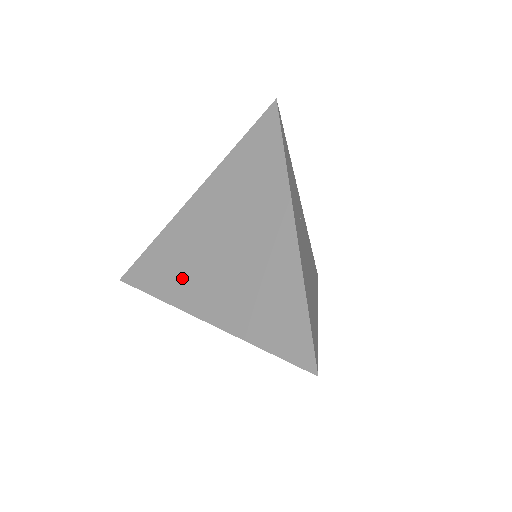
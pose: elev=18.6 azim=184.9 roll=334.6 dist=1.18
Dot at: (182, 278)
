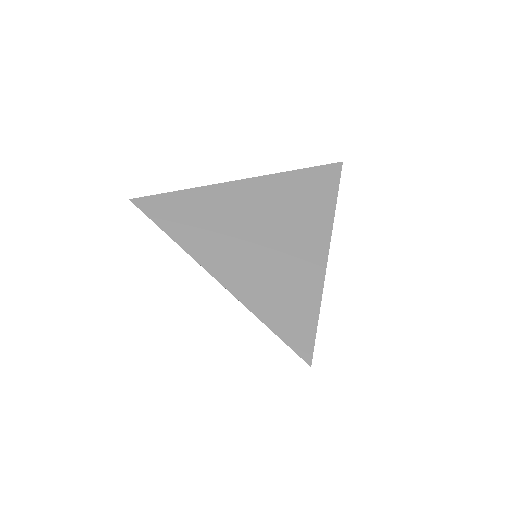
Dot at: (207, 235)
